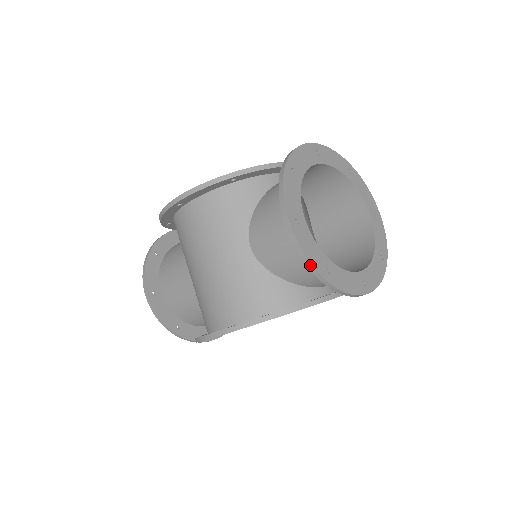
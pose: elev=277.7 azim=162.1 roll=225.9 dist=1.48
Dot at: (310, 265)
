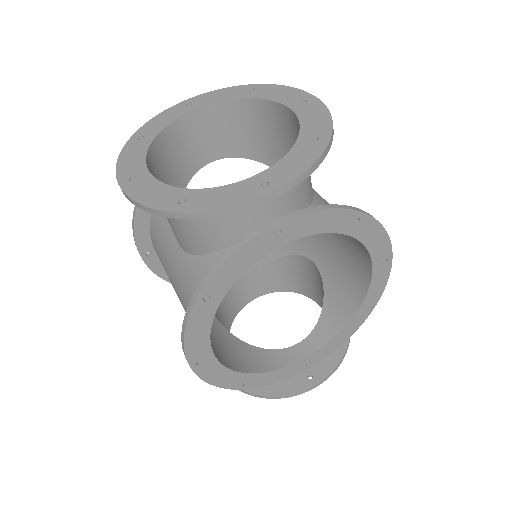
Dot at: (149, 210)
